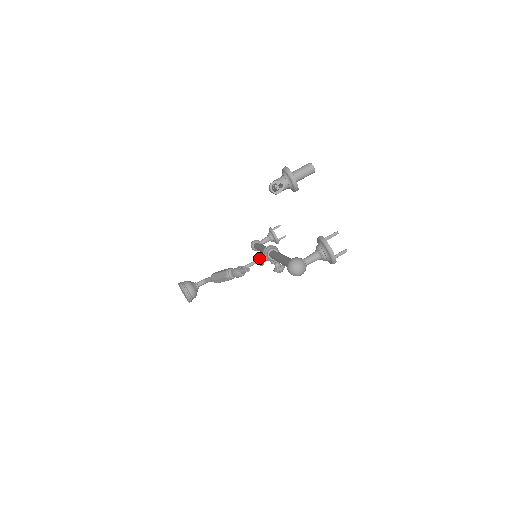
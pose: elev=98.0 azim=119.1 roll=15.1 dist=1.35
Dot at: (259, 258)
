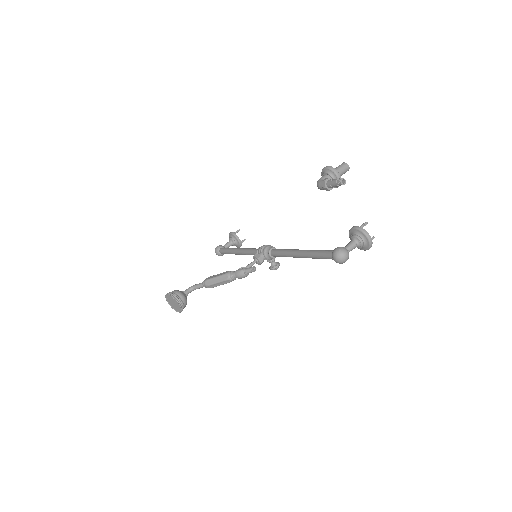
Dot at: (260, 258)
